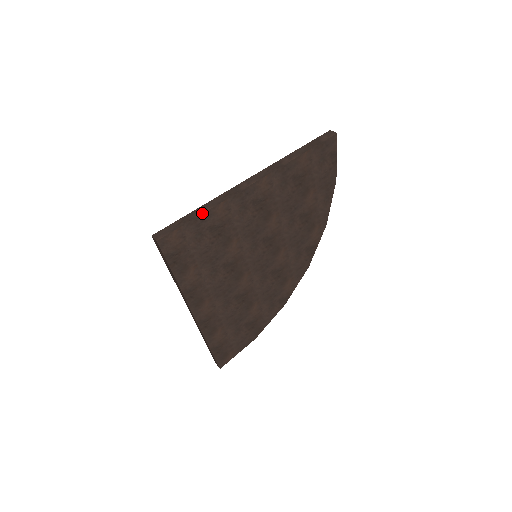
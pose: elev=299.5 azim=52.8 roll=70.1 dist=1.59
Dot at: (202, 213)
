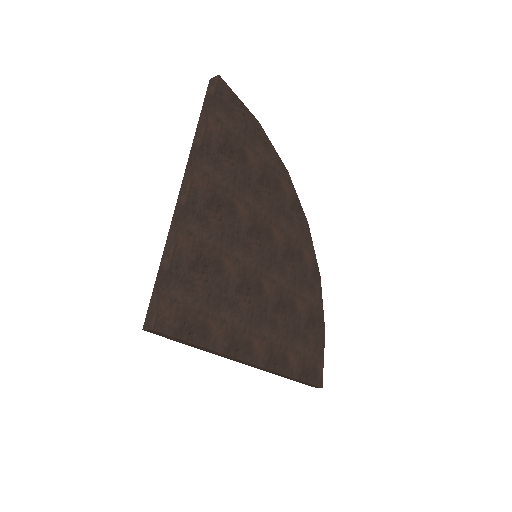
Dot at: (169, 261)
